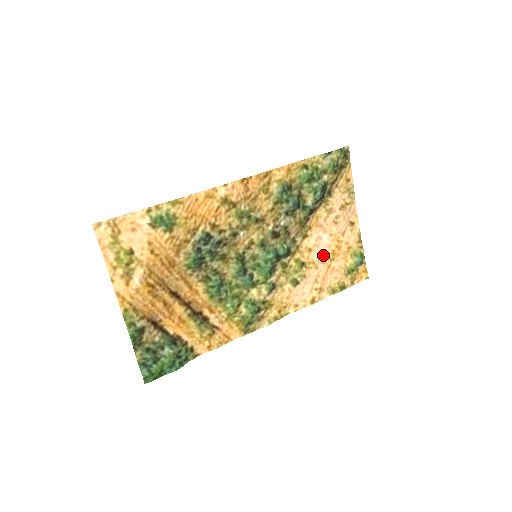
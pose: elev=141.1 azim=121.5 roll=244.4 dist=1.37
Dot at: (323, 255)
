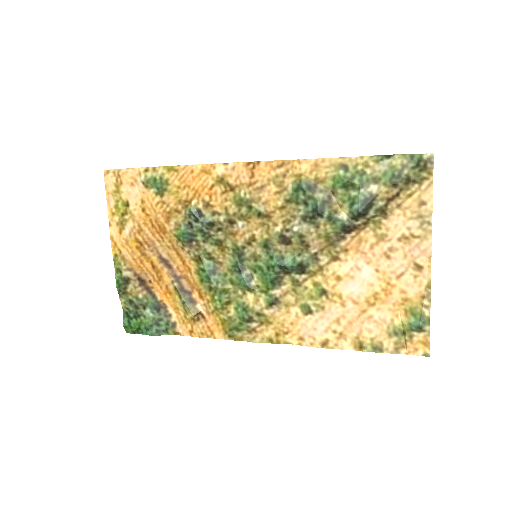
Dot at: (358, 293)
